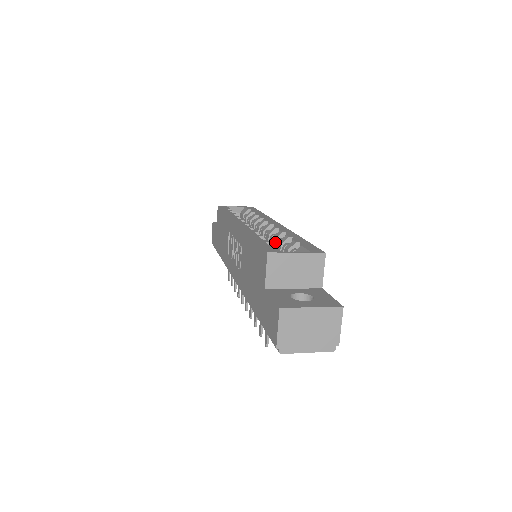
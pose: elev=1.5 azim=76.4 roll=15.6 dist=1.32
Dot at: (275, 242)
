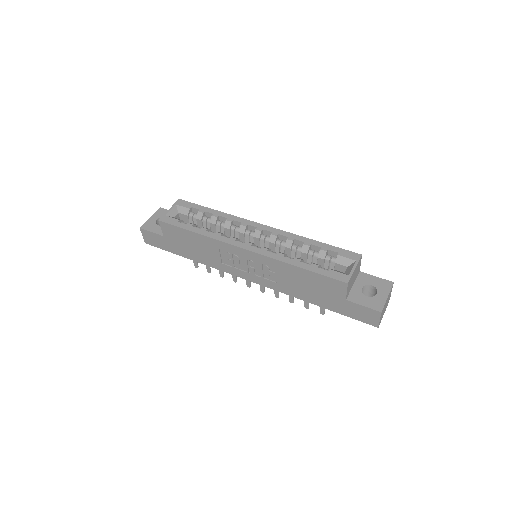
Dot at: (291, 250)
